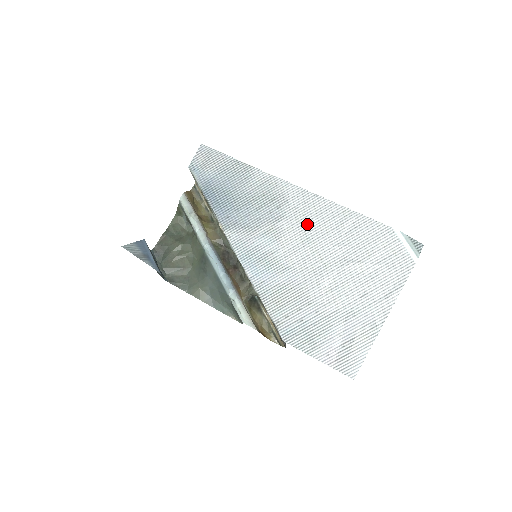
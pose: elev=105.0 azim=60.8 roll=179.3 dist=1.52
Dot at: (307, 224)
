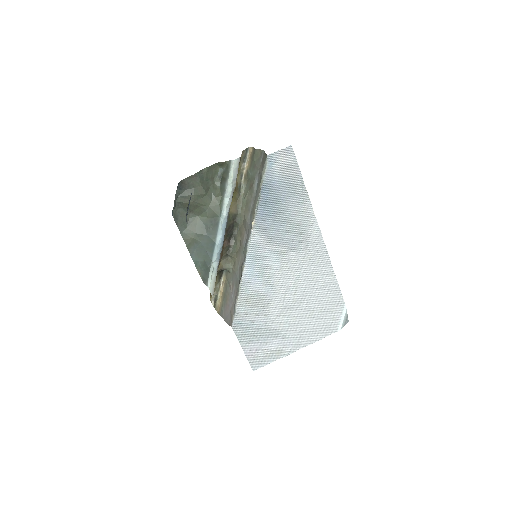
Dot at: (306, 266)
